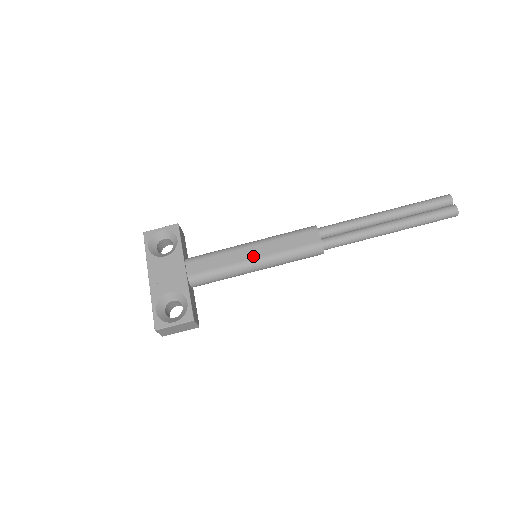
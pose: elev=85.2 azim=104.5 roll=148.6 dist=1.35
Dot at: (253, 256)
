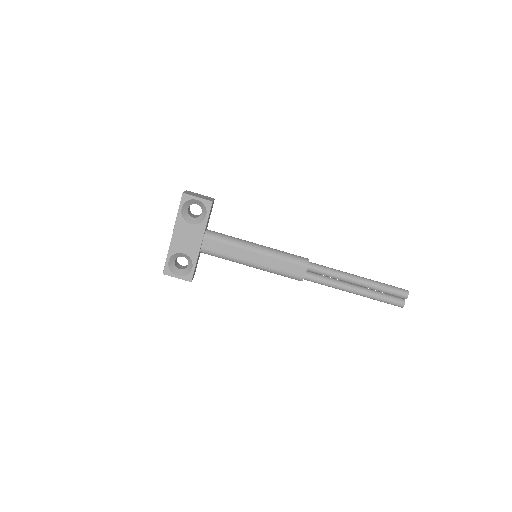
Dot at: (253, 261)
